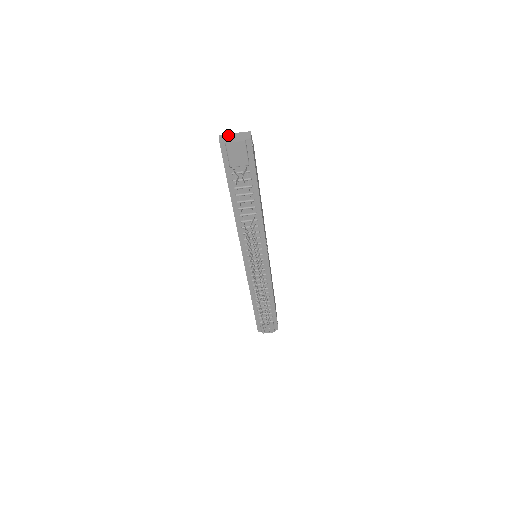
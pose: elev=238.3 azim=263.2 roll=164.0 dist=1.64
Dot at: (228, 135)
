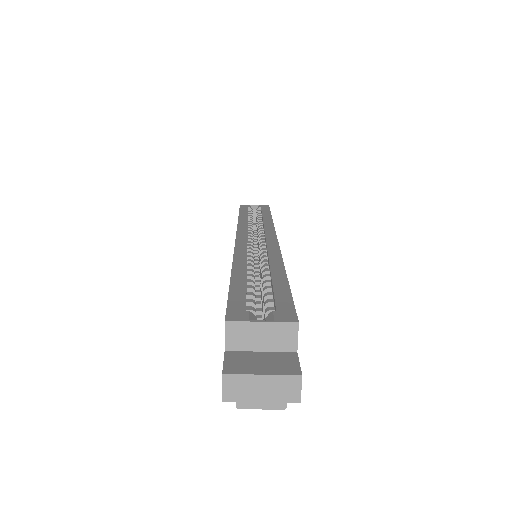
Dot at: (244, 381)
